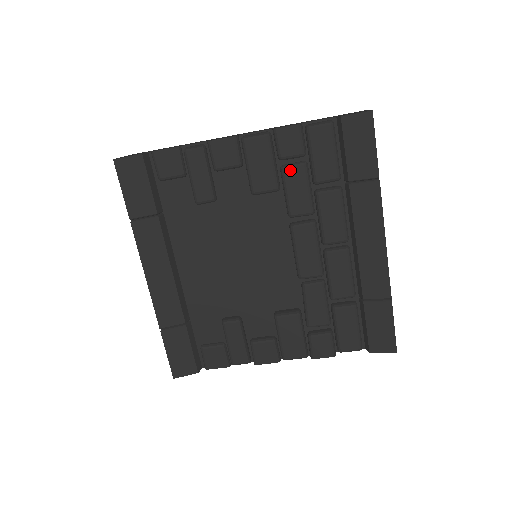
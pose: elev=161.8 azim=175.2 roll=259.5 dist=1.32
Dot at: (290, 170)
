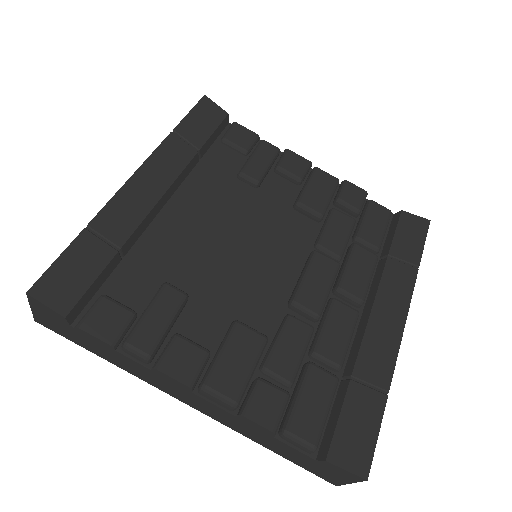
Dot at: (340, 214)
